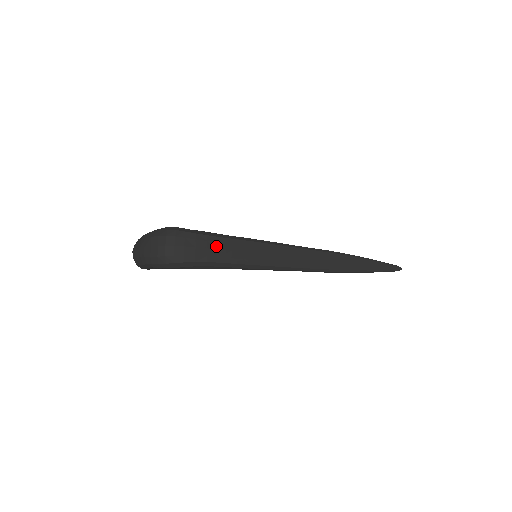
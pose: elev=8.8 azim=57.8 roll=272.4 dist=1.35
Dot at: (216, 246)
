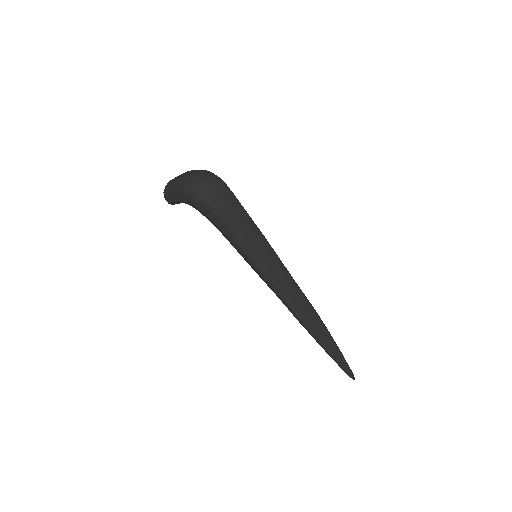
Dot at: (238, 213)
